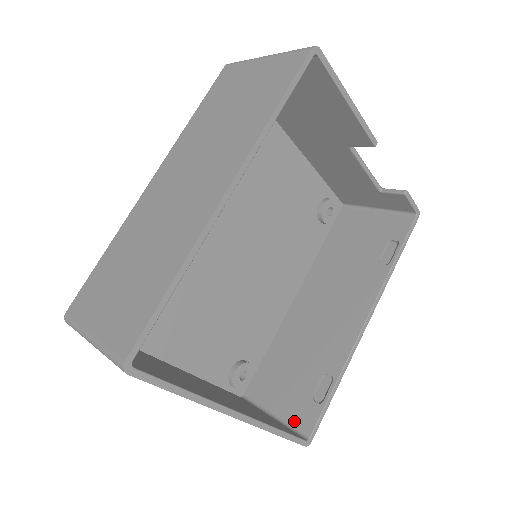
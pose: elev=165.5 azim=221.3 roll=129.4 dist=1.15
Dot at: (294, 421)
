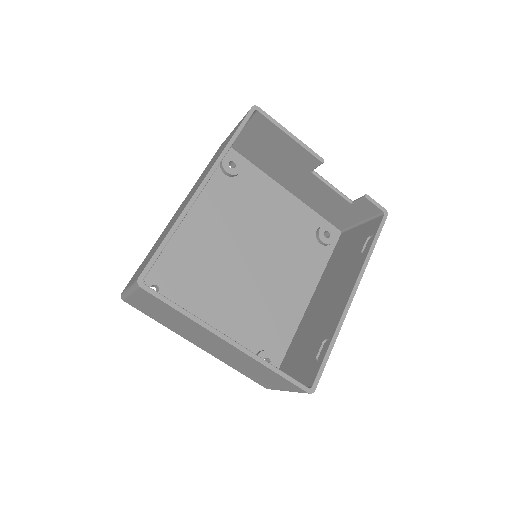
Dot at: (303, 381)
